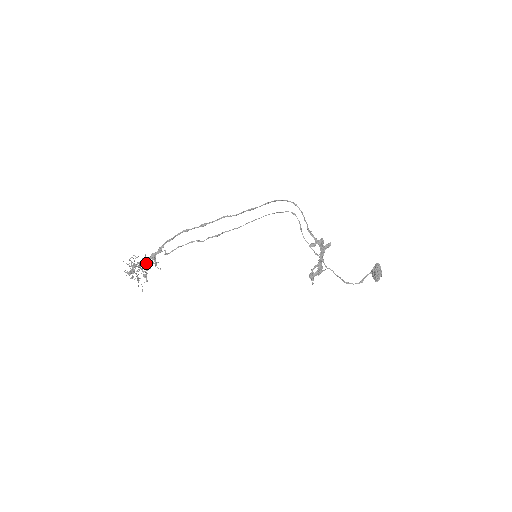
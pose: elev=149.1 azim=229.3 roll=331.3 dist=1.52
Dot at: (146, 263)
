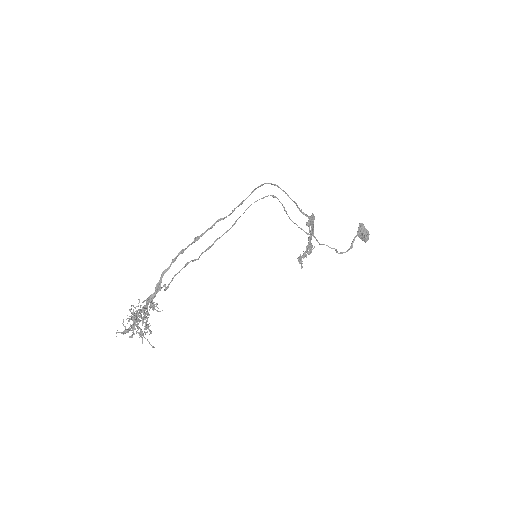
Dot at: occluded
